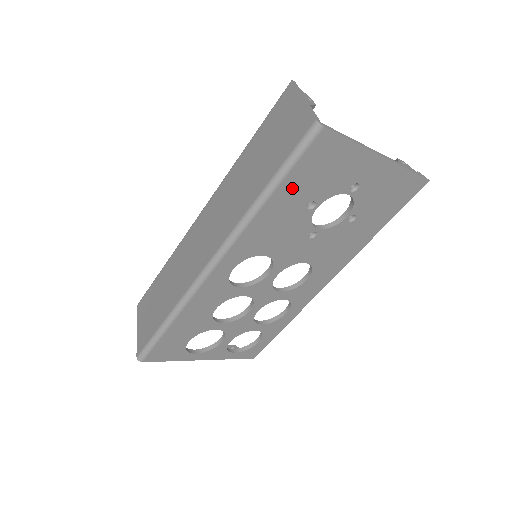
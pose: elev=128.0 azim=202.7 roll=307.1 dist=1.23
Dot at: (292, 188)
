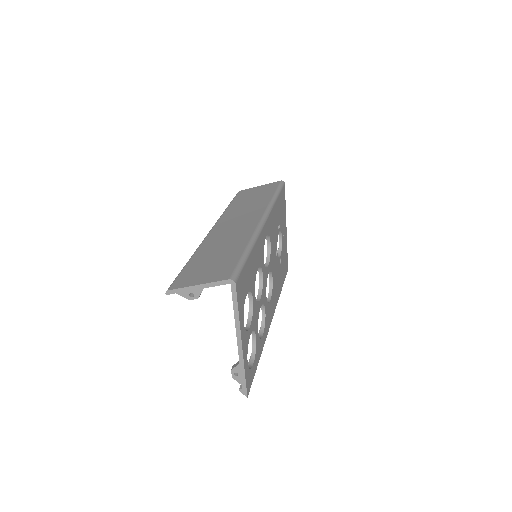
Dot at: (279, 205)
